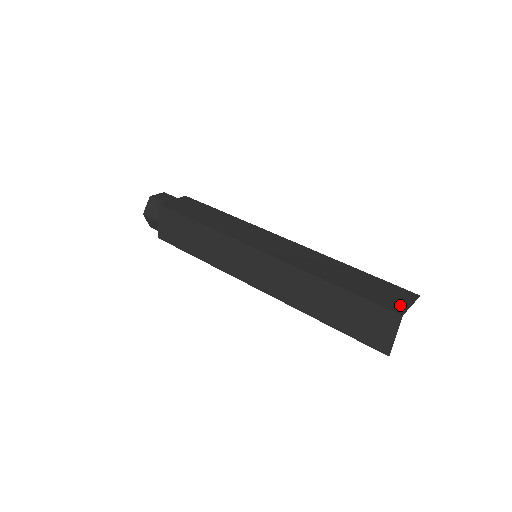
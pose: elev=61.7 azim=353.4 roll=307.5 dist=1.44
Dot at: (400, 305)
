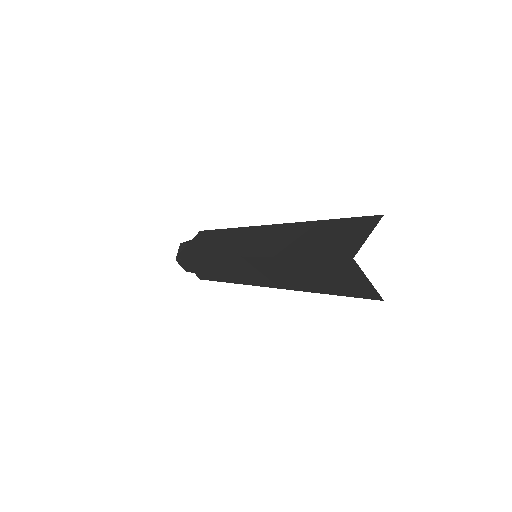
Dot at: occluded
